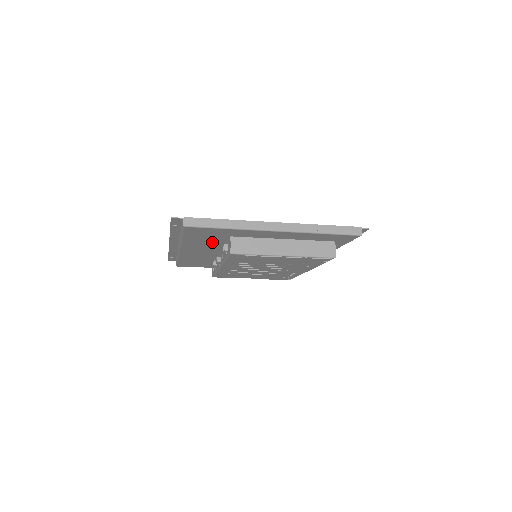
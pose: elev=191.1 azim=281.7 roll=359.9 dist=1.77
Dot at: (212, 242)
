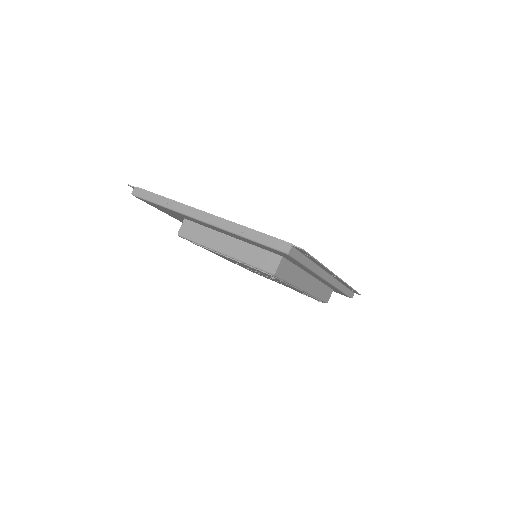
Dot at: occluded
